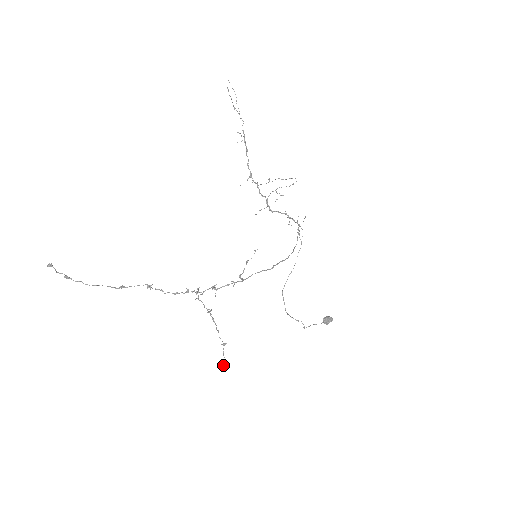
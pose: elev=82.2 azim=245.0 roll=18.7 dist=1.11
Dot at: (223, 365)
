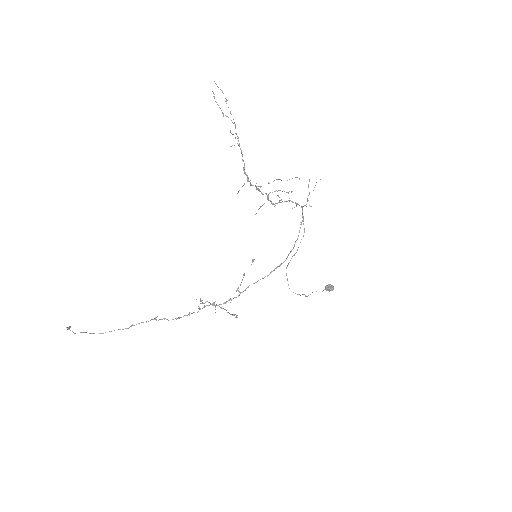
Dot at: (236, 317)
